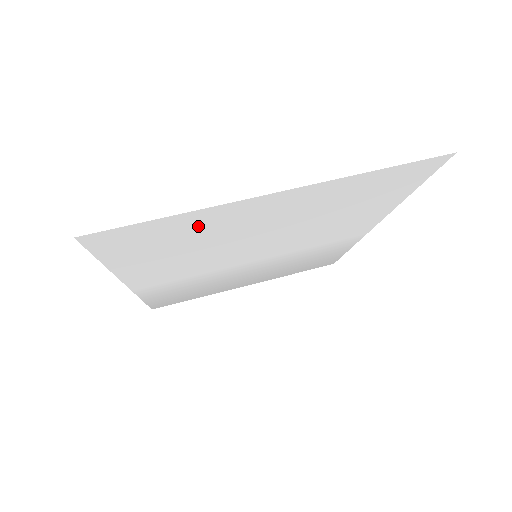
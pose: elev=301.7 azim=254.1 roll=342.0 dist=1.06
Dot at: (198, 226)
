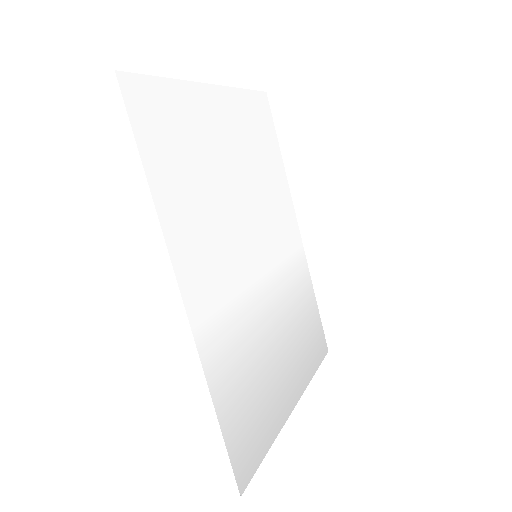
Dot at: (189, 120)
